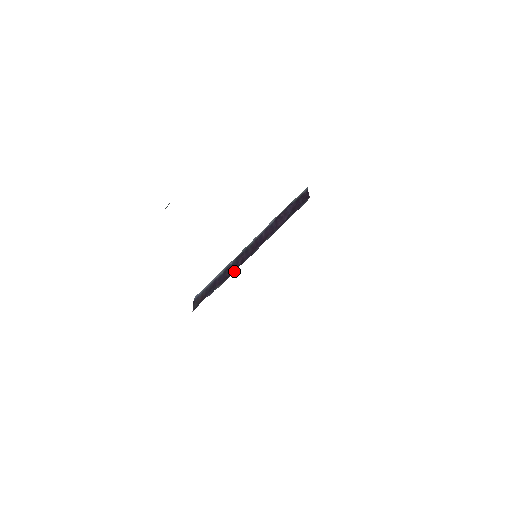
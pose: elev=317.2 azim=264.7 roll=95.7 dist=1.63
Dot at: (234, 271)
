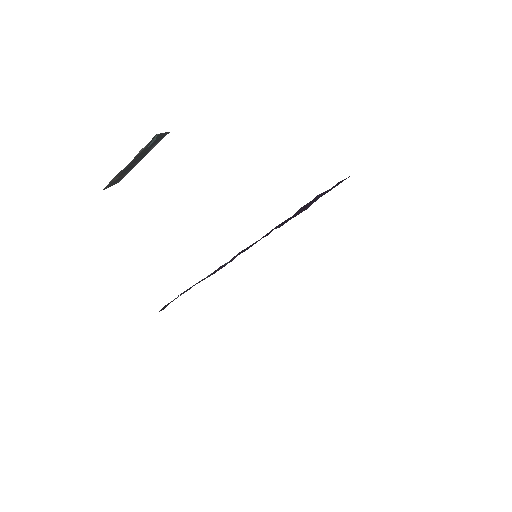
Dot at: occluded
